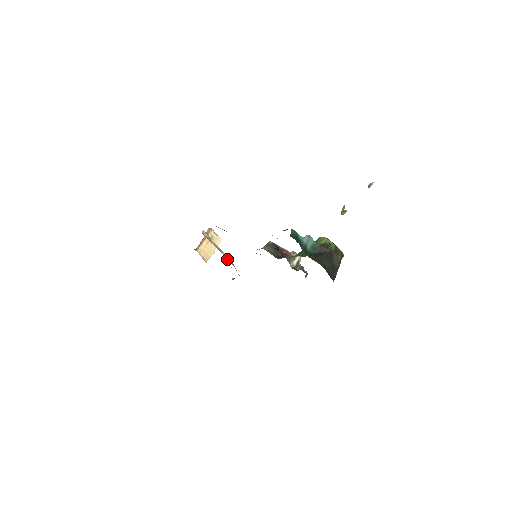
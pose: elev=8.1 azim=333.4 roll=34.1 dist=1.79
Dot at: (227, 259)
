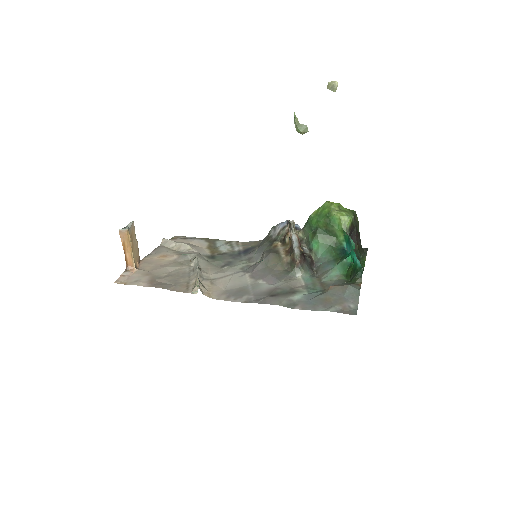
Dot at: (202, 265)
